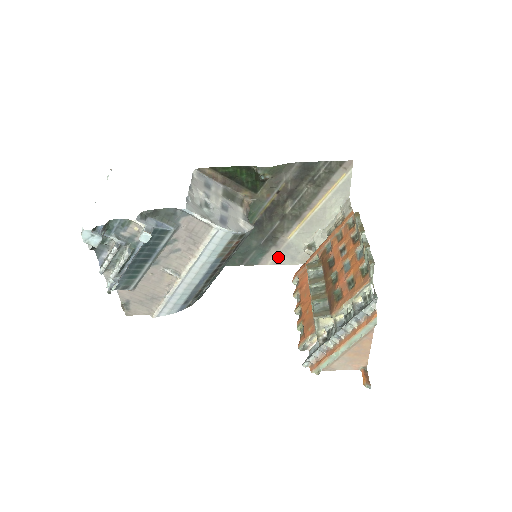
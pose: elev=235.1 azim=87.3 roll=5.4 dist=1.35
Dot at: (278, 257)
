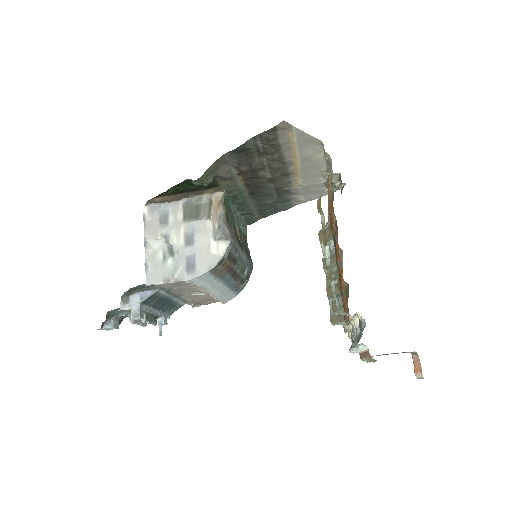
Dot at: (306, 197)
